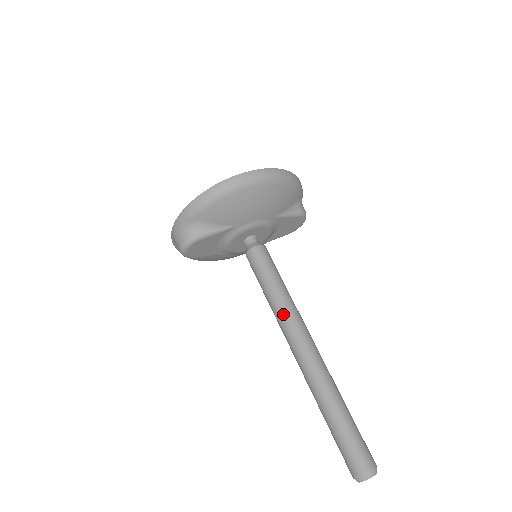
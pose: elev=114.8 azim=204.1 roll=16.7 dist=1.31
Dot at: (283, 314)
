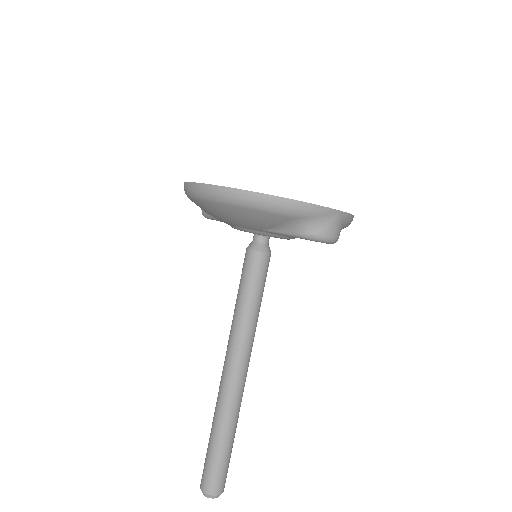
Dot at: (230, 330)
